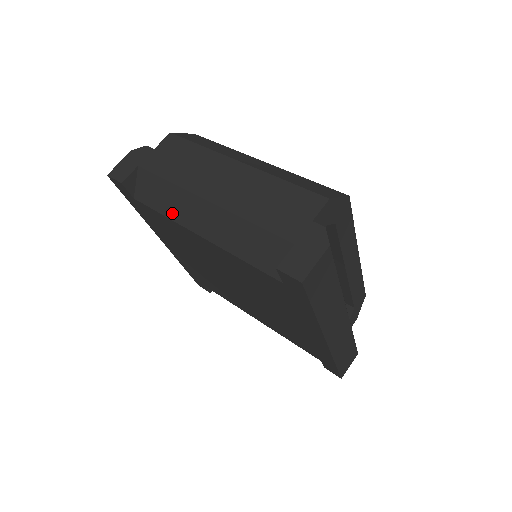
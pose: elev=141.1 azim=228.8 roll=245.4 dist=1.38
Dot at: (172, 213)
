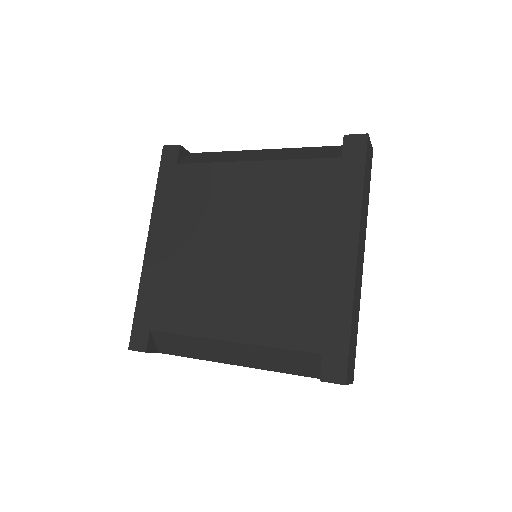
Dot at: (223, 160)
